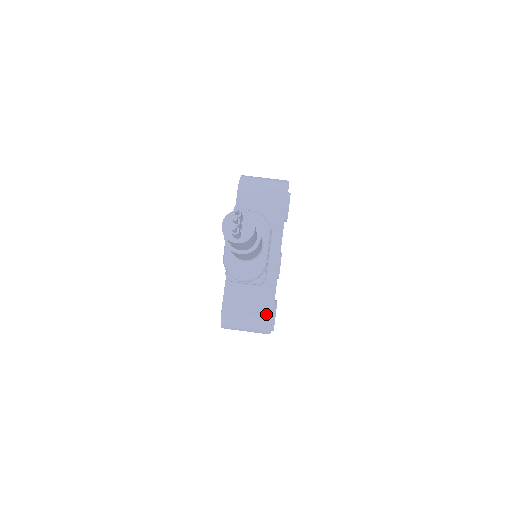
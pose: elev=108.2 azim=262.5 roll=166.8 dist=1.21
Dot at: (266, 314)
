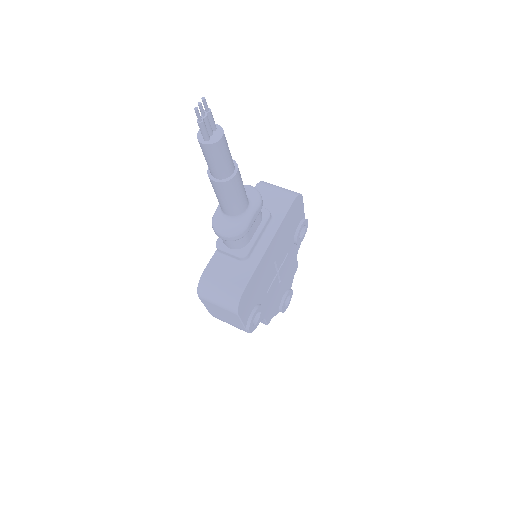
Dot at: (238, 288)
